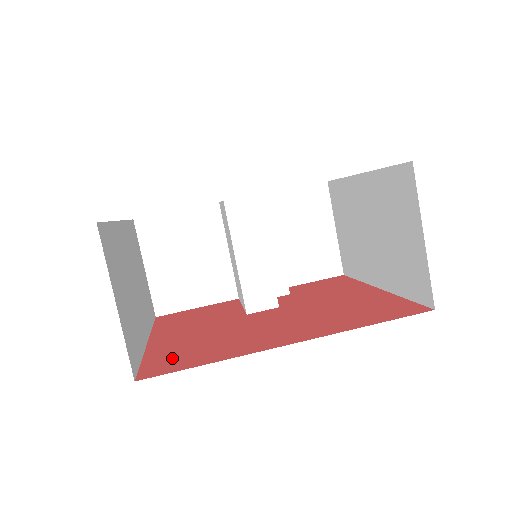
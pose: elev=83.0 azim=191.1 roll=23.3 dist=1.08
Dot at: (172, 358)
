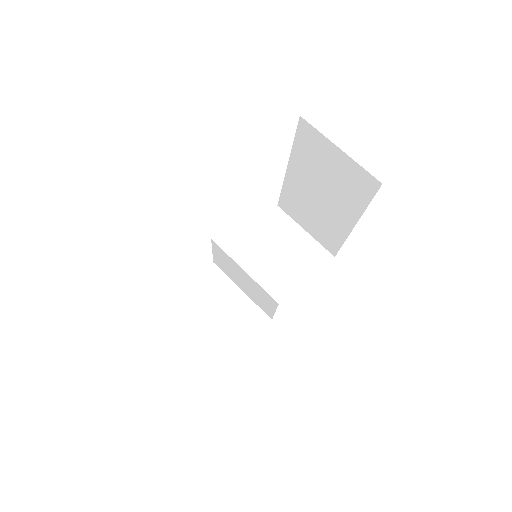
Dot at: occluded
